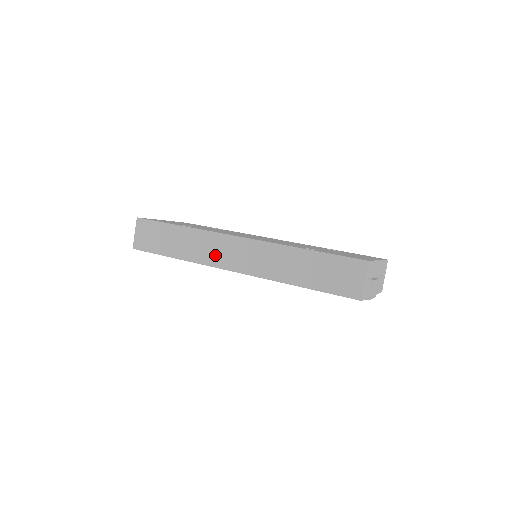
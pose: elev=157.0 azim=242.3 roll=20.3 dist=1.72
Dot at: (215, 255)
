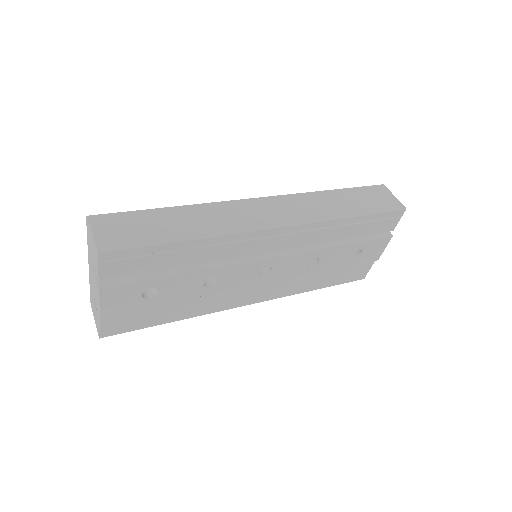
Dot at: (245, 219)
